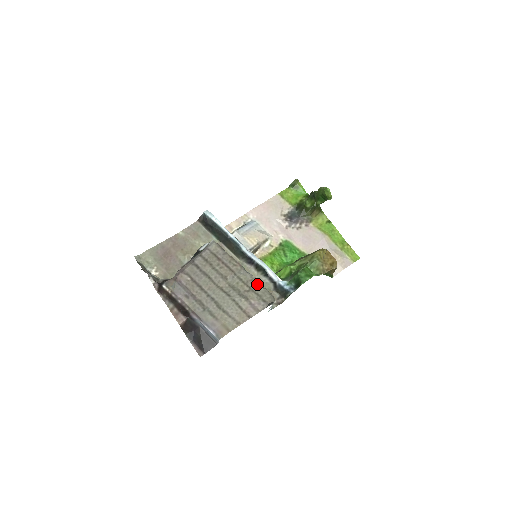
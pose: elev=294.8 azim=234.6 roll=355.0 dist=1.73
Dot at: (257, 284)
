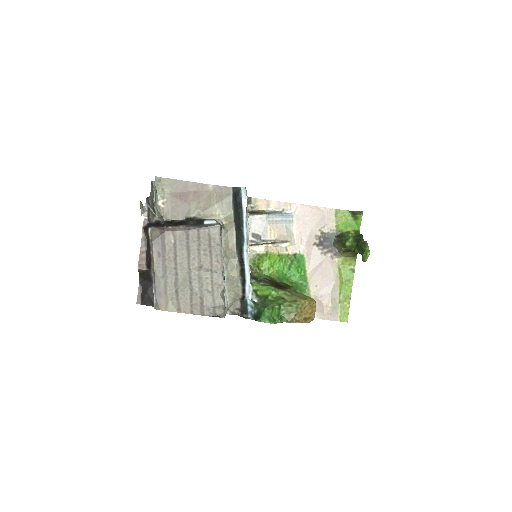
Dot at: (222, 292)
